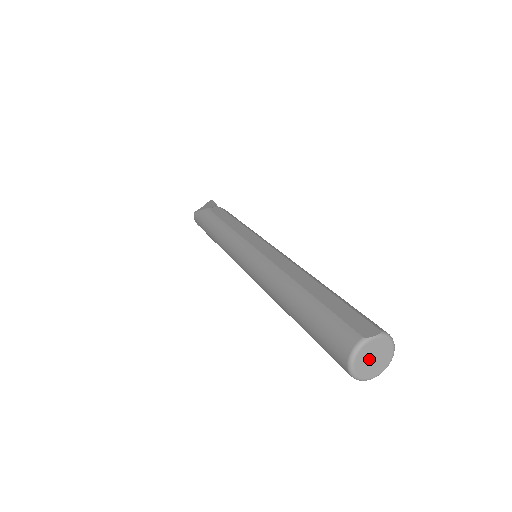
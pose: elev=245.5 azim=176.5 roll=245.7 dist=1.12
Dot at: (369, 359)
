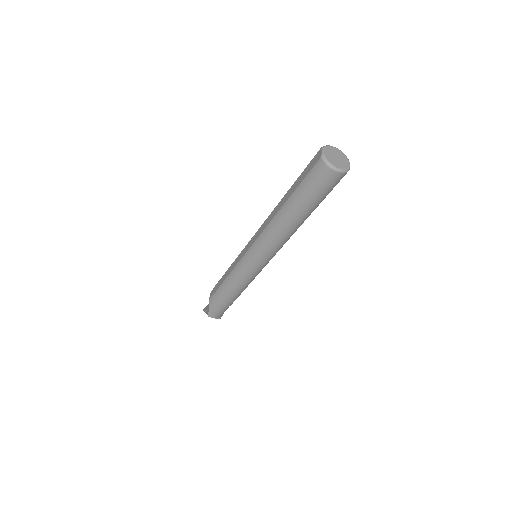
Dot at: (336, 160)
